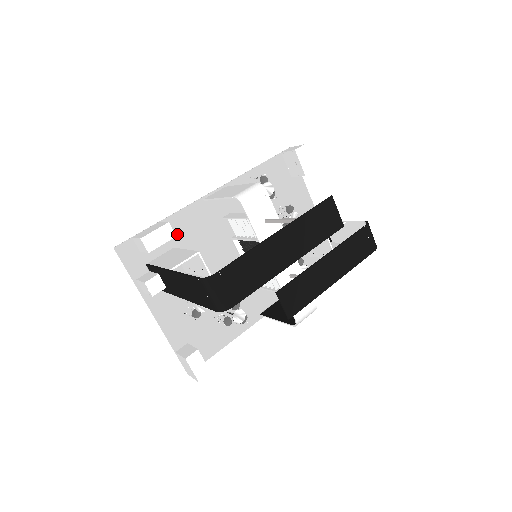
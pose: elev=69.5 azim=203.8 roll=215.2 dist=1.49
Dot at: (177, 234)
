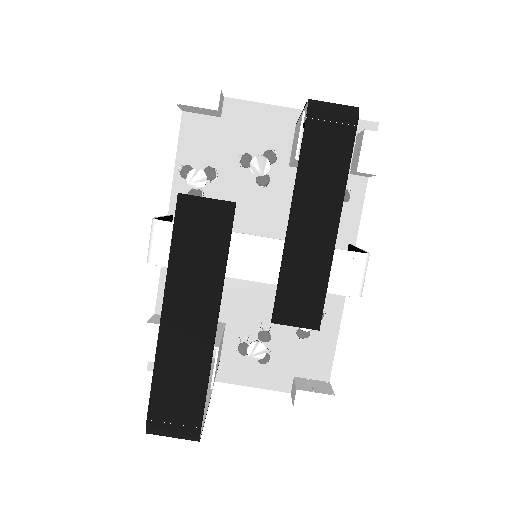
Dot at: occluded
